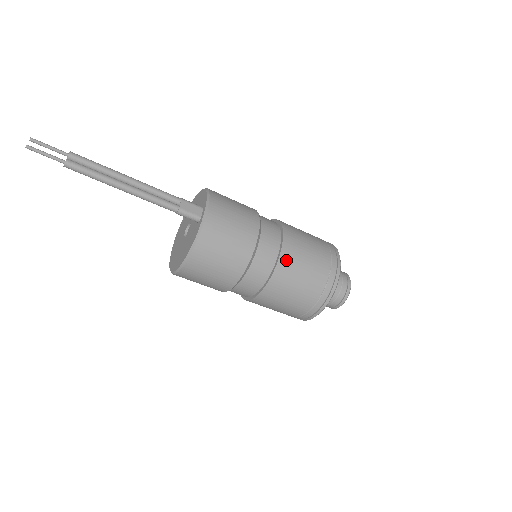
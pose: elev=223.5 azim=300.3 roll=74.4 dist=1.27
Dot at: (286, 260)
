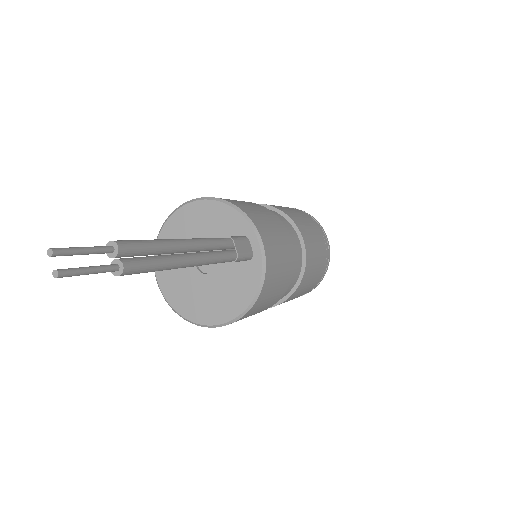
Dot at: (309, 260)
